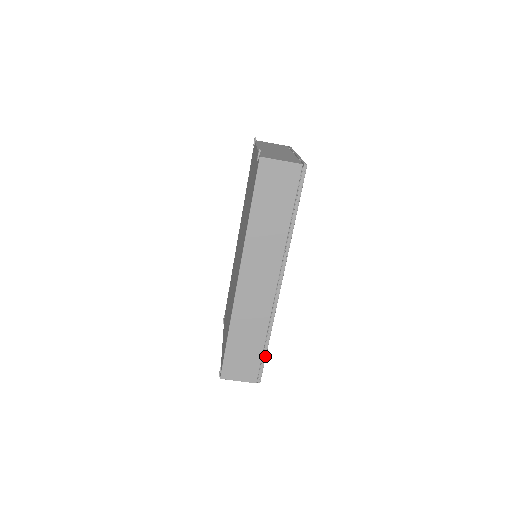
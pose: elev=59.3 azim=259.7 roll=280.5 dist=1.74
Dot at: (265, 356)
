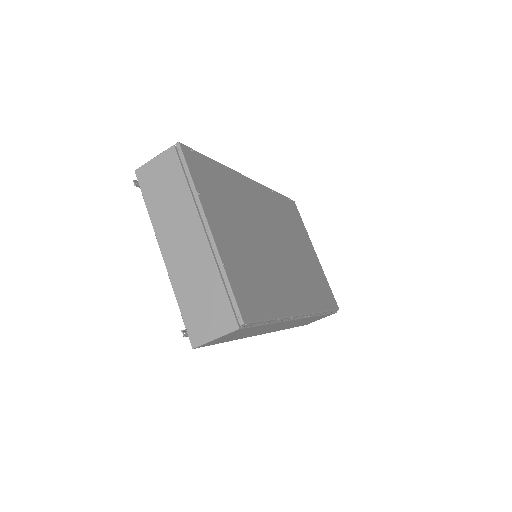
Dot at: (330, 311)
